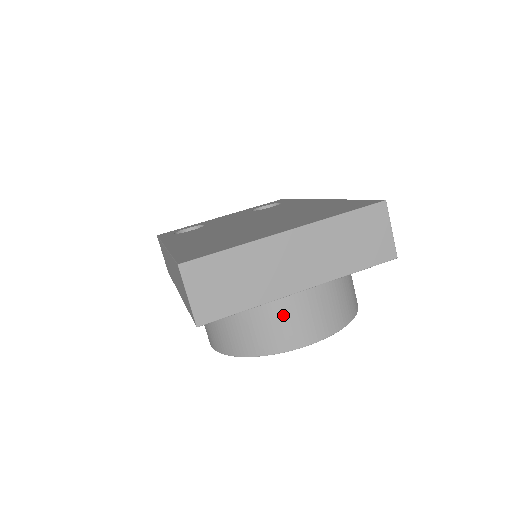
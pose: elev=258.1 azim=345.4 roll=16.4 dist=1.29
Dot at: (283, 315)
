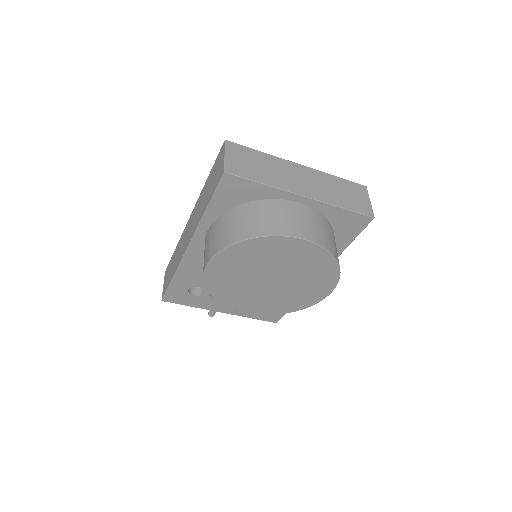
Dot at: (285, 212)
